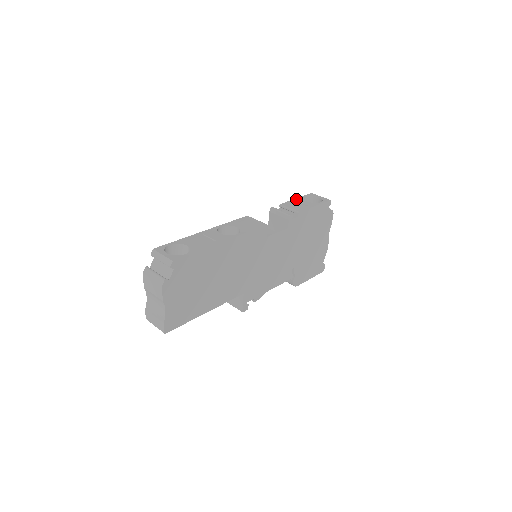
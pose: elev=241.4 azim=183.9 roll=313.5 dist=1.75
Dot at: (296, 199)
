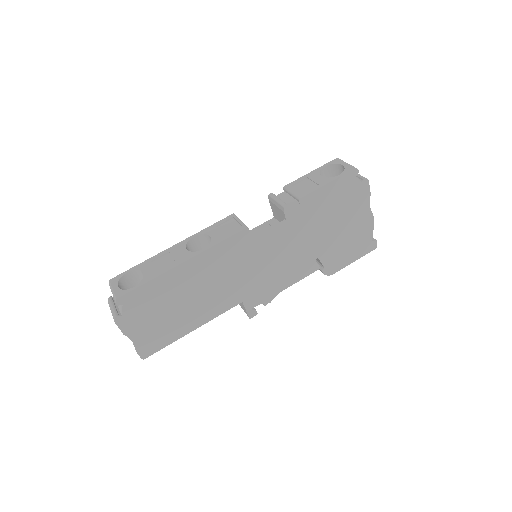
Dot at: (309, 174)
